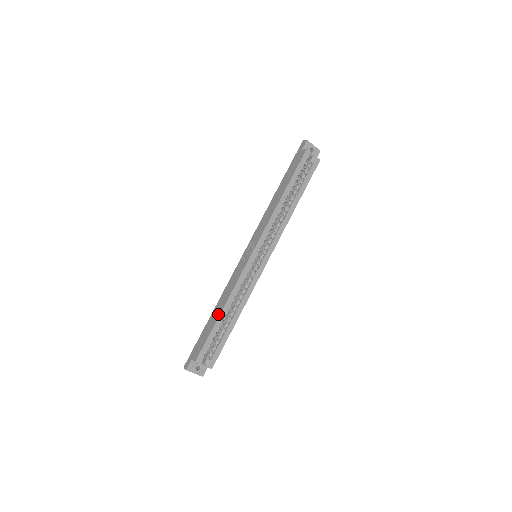
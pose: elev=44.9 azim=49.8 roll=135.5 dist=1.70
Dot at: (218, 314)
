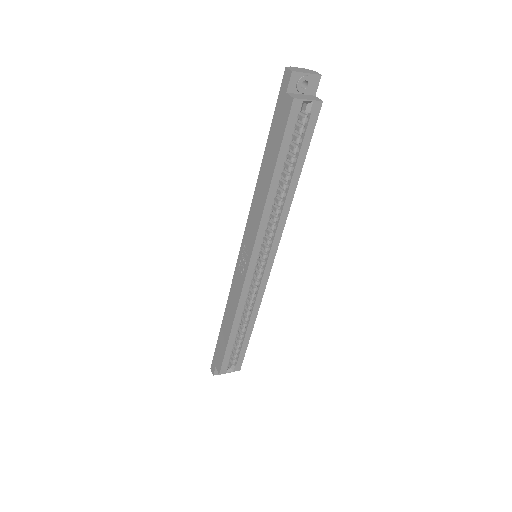
Dot at: (228, 331)
